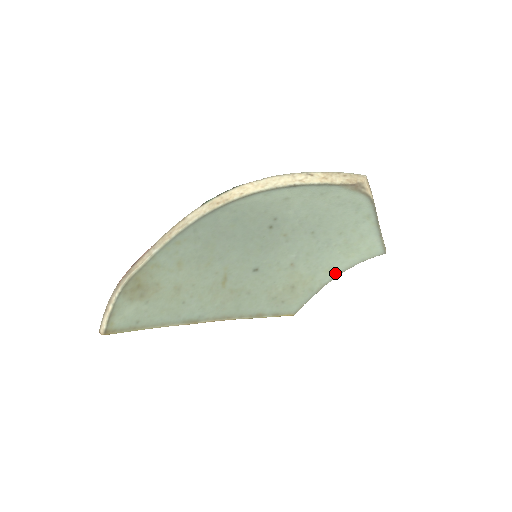
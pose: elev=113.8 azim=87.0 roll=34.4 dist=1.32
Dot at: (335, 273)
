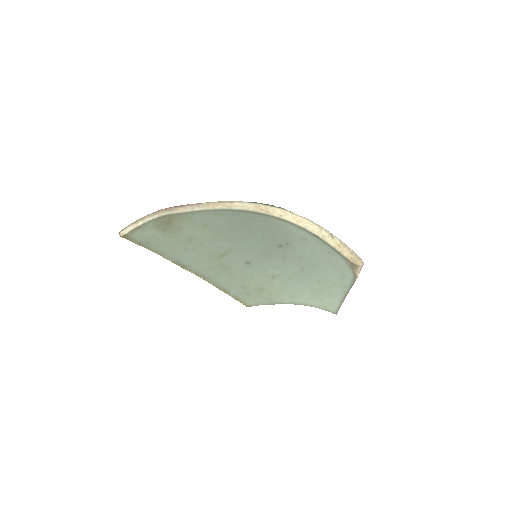
Dot at: (295, 301)
